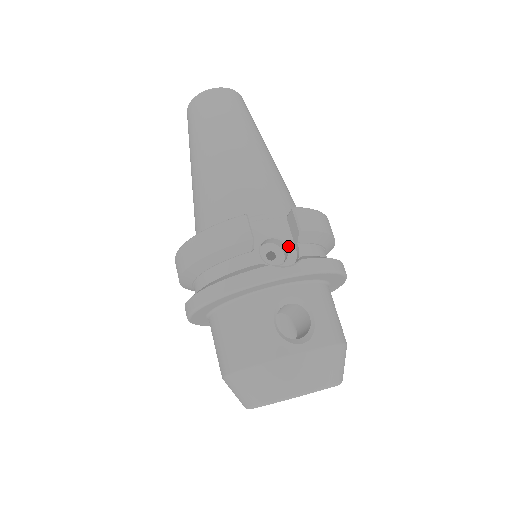
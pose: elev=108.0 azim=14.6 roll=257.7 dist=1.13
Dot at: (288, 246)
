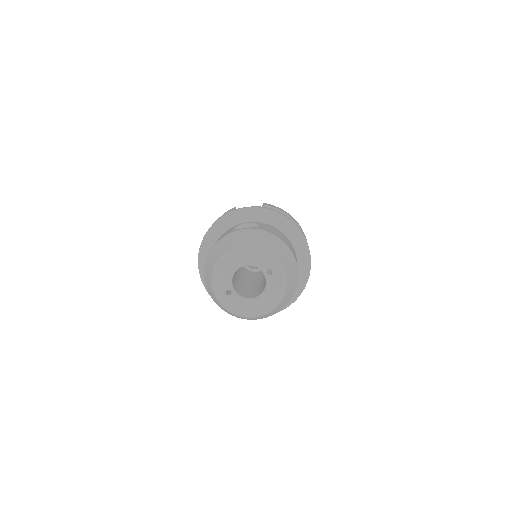
Dot at: occluded
